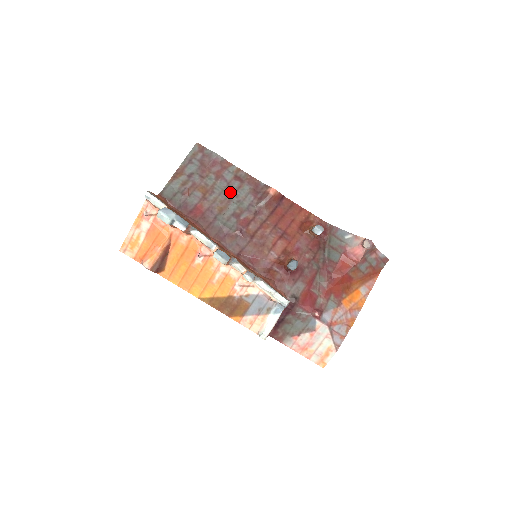
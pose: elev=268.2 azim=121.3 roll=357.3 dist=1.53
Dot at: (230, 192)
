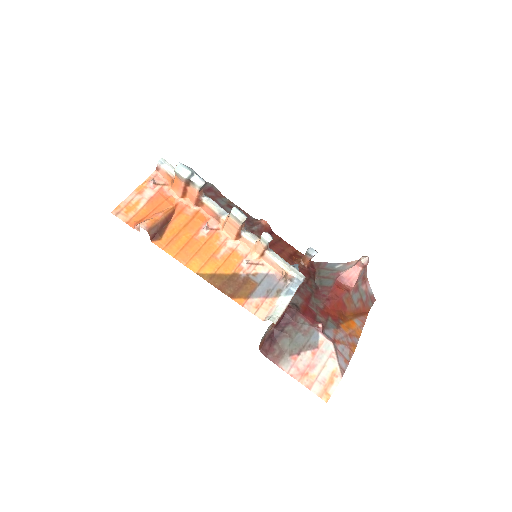
Dot at: occluded
